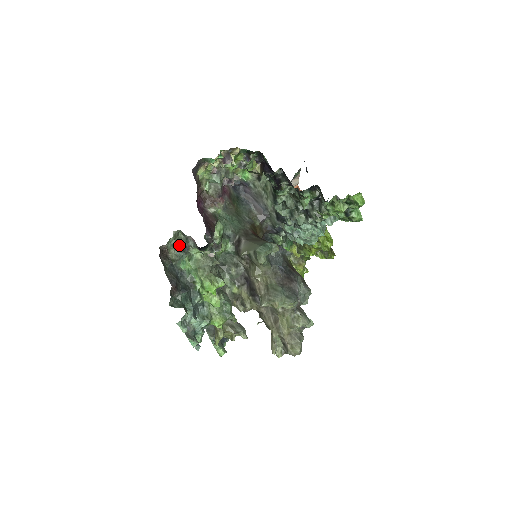
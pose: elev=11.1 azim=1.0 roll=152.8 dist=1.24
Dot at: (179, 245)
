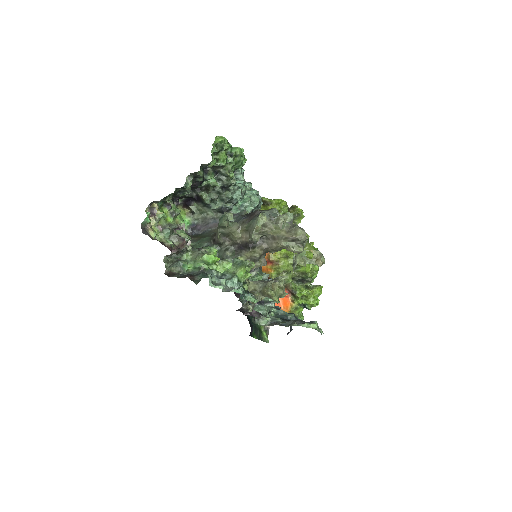
Dot at: (173, 263)
